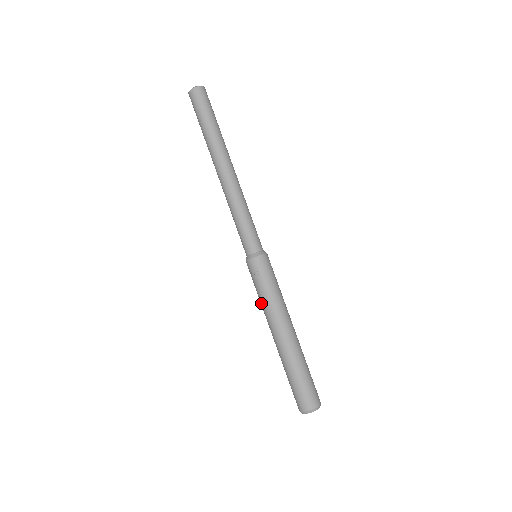
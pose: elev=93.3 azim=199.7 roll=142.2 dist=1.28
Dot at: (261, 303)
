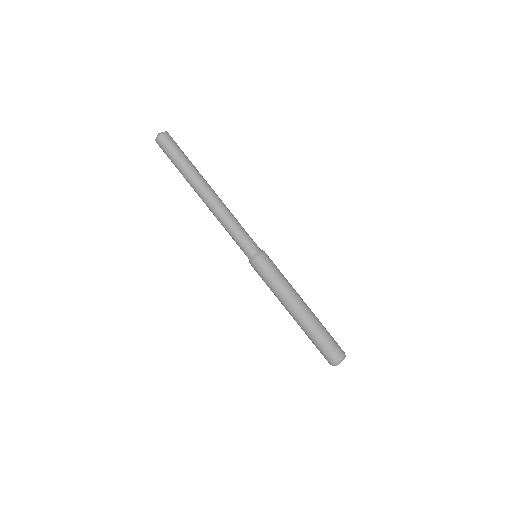
Dot at: occluded
